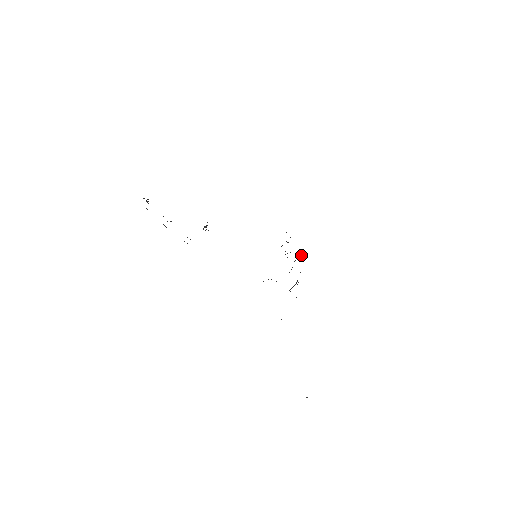
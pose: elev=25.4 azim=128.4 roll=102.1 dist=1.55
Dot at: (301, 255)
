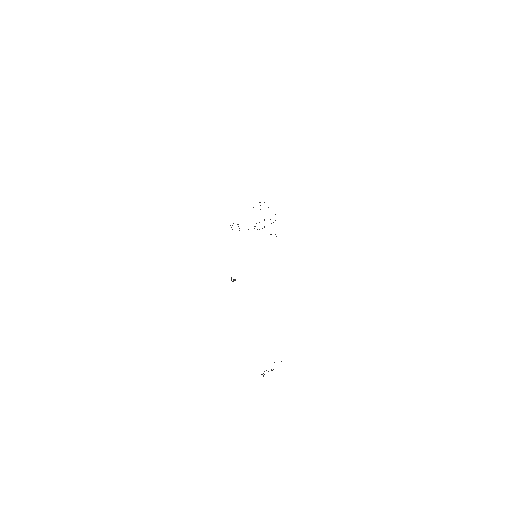
Dot at: occluded
